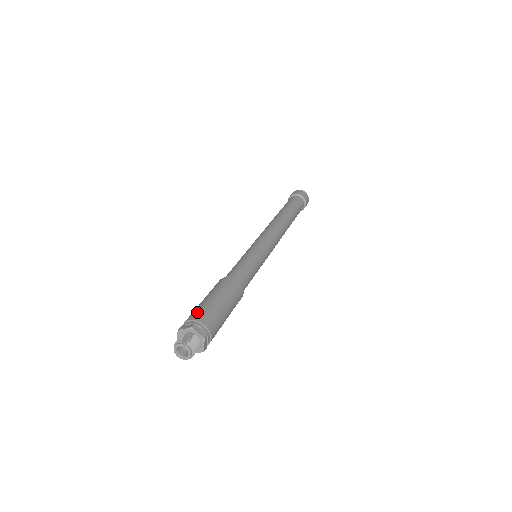
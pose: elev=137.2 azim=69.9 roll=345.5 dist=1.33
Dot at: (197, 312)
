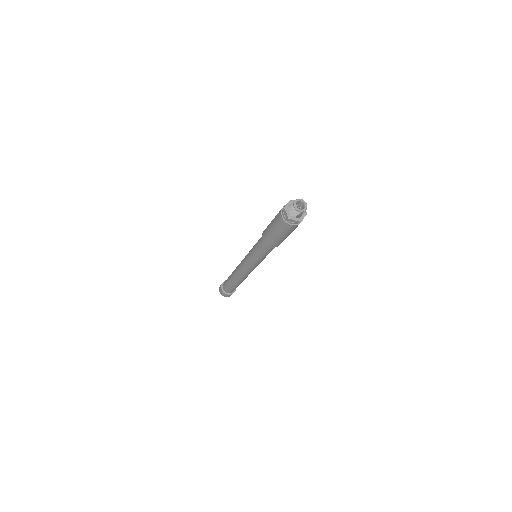
Dot at: occluded
